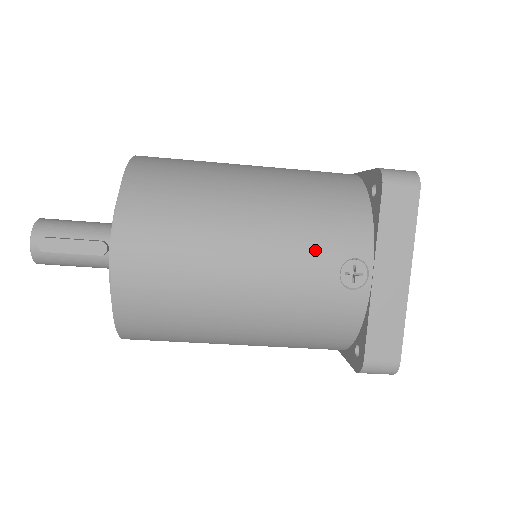
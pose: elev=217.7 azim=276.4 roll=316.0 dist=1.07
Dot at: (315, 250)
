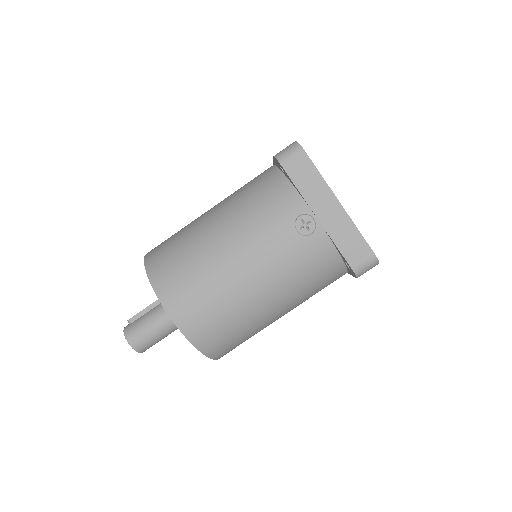
Dot at: occluded
